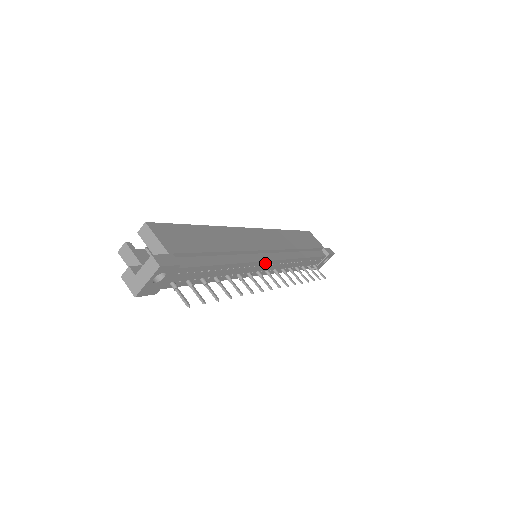
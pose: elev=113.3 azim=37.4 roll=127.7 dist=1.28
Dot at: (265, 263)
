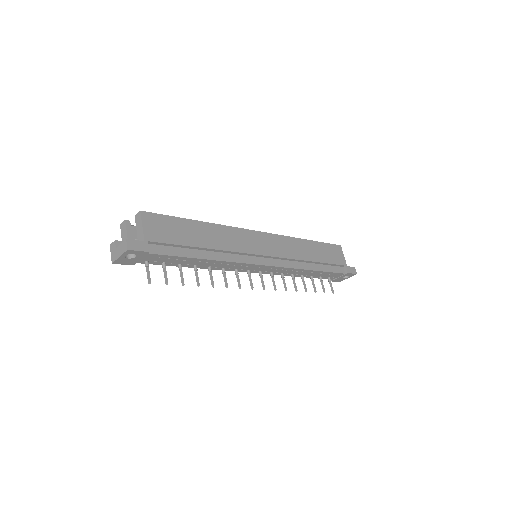
Dot at: (255, 265)
